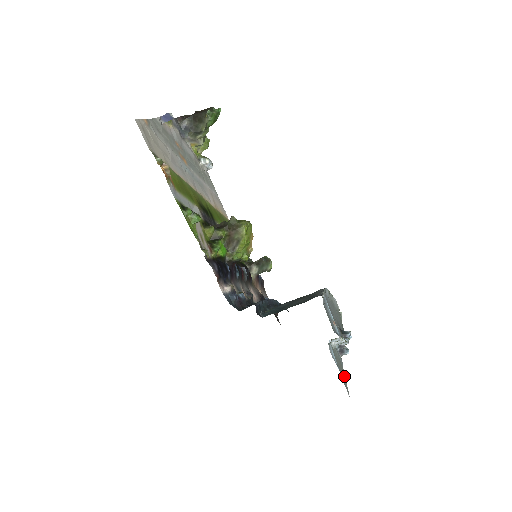
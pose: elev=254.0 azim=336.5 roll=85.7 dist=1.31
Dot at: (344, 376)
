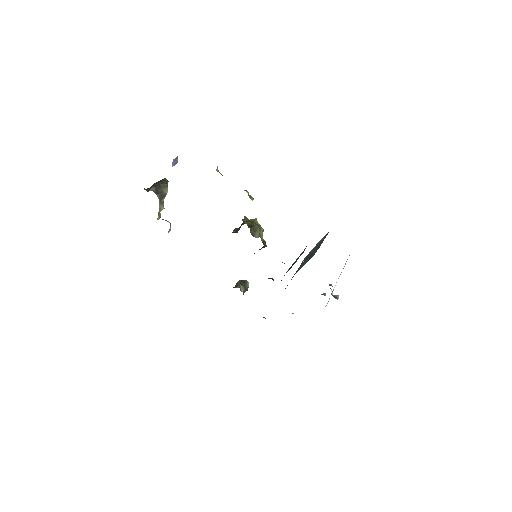
Dot at: occluded
